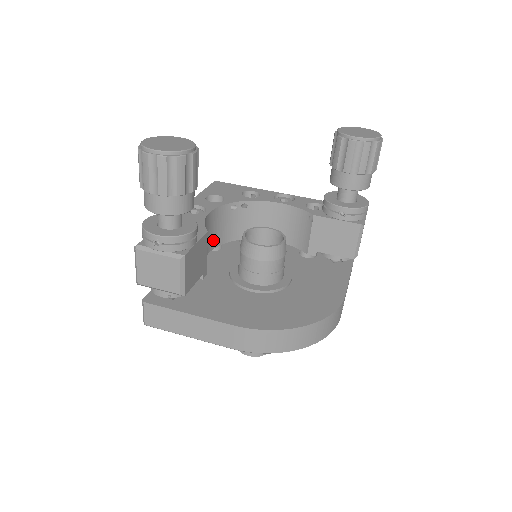
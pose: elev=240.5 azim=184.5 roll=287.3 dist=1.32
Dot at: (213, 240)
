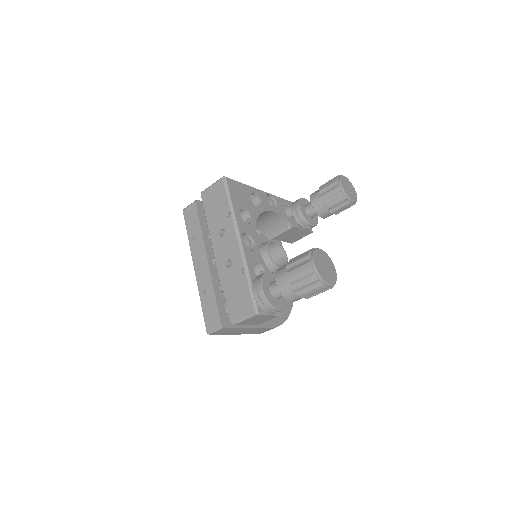
Dot at: occluded
